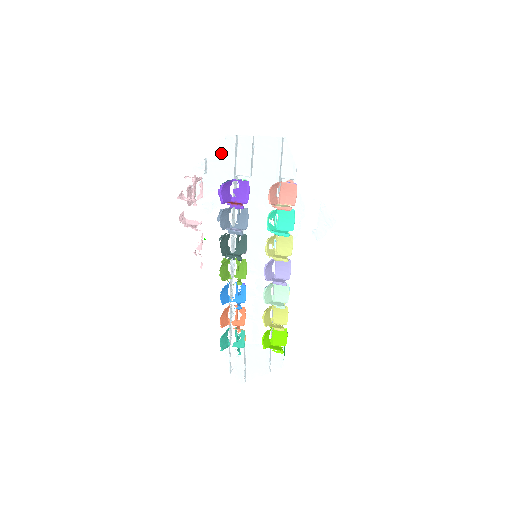
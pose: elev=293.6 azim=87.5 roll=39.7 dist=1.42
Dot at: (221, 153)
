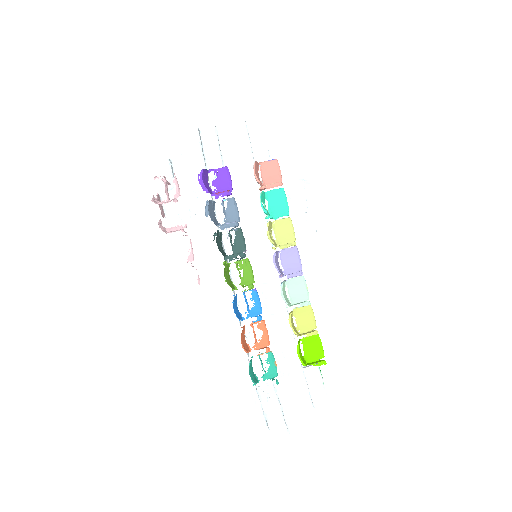
Dot at: (186, 150)
